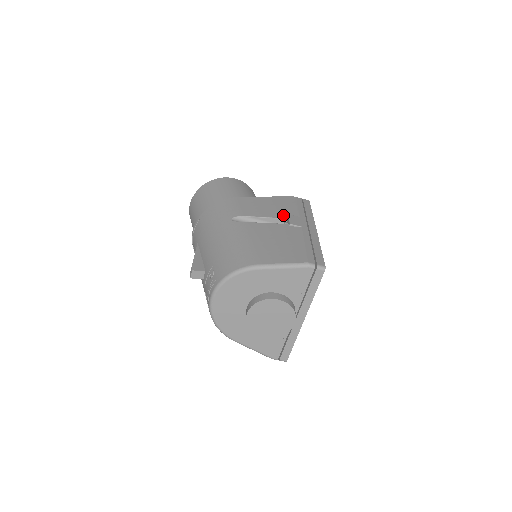
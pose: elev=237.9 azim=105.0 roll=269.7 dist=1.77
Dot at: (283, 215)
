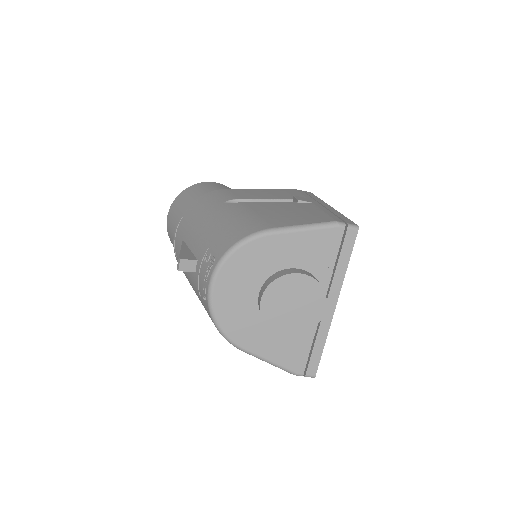
Dot at: (286, 197)
